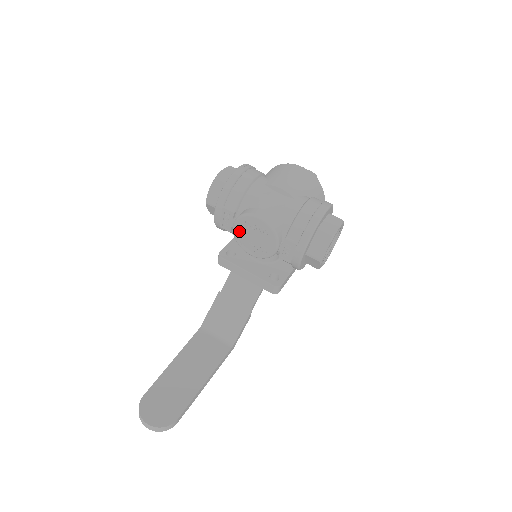
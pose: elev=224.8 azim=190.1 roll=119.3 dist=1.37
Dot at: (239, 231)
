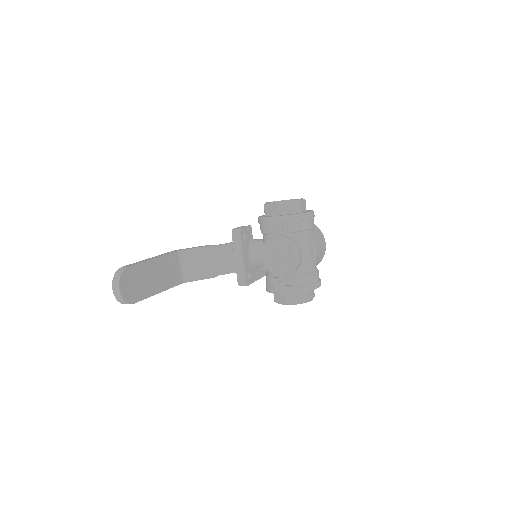
Dot at: (276, 243)
